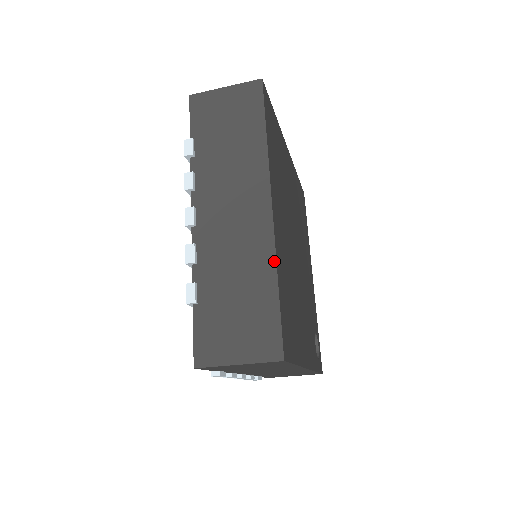
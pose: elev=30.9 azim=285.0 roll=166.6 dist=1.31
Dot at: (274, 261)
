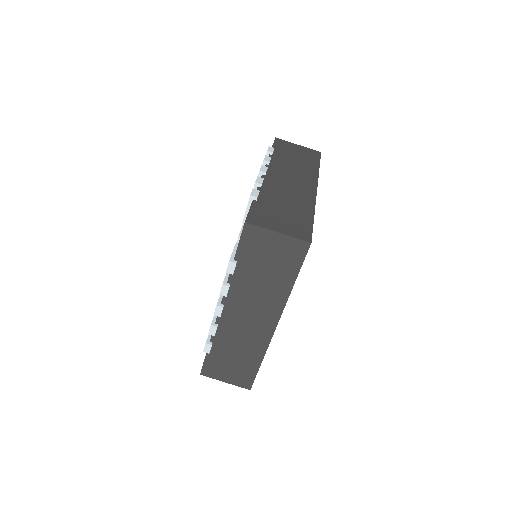
Dot at: (314, 207)
